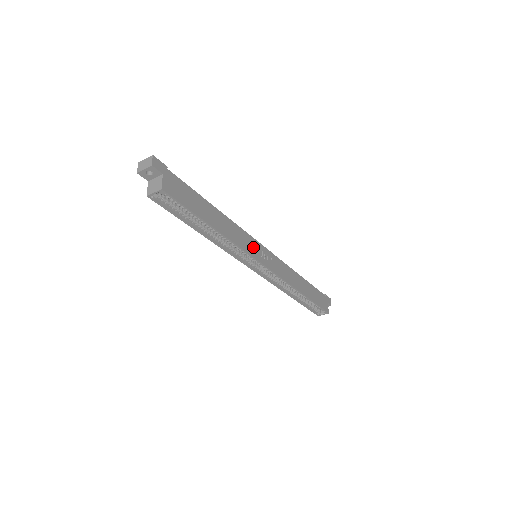
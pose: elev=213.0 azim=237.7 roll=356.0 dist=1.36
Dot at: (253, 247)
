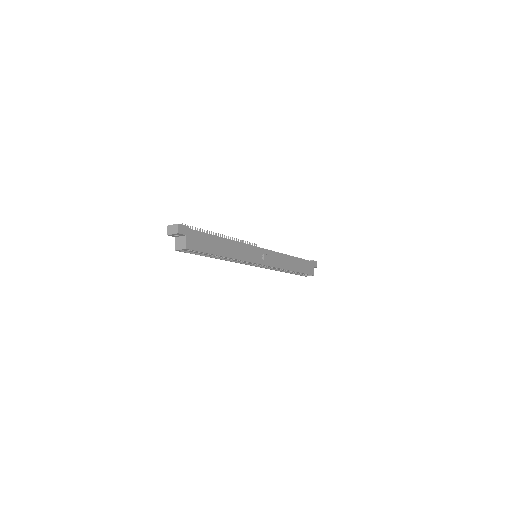
Dot at: (253, 254)
